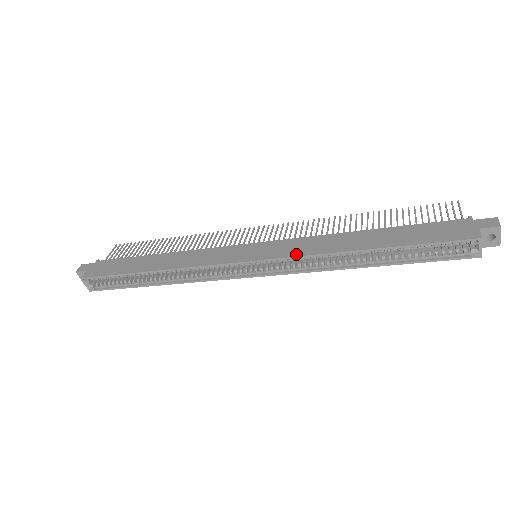
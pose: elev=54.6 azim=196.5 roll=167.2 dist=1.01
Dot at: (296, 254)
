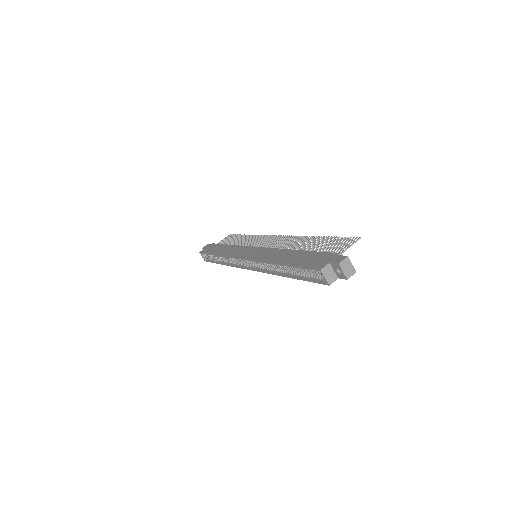
Dot at: (258, 259)
